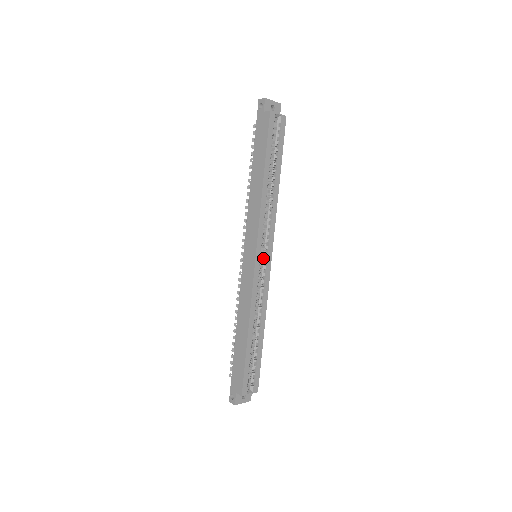
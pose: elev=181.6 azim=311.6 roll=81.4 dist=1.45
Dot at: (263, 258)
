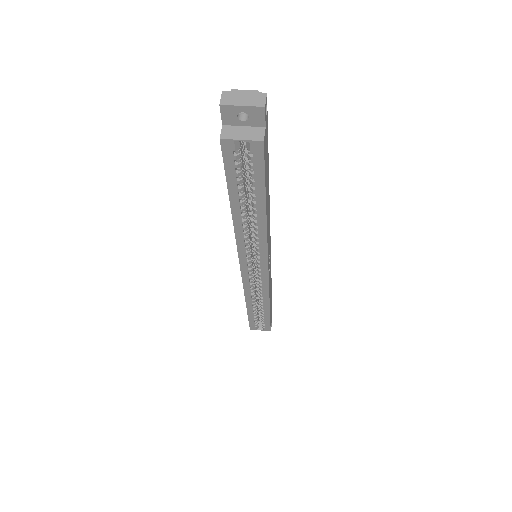
Dot at: (257, 267)
